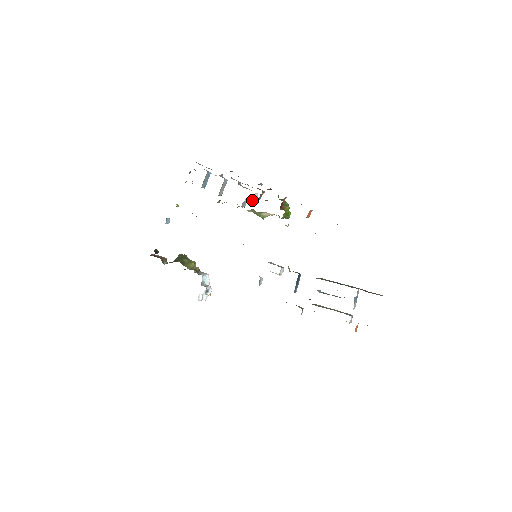
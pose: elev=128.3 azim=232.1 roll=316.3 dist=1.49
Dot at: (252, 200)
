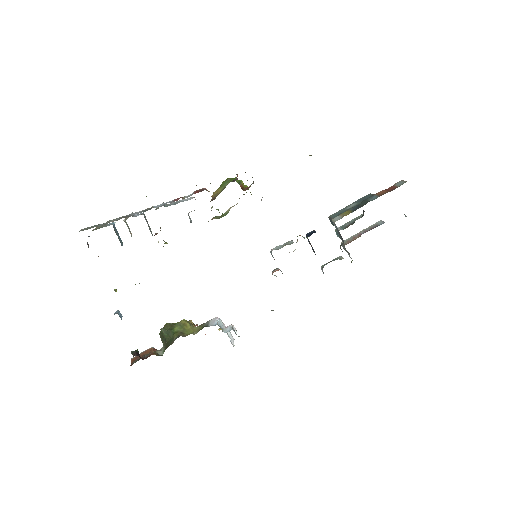
Dot at: occluded
